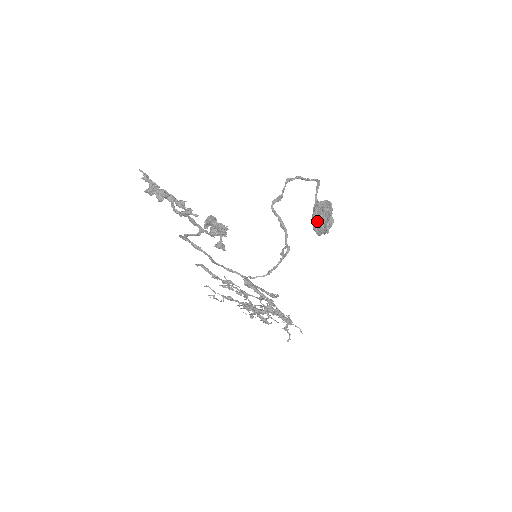
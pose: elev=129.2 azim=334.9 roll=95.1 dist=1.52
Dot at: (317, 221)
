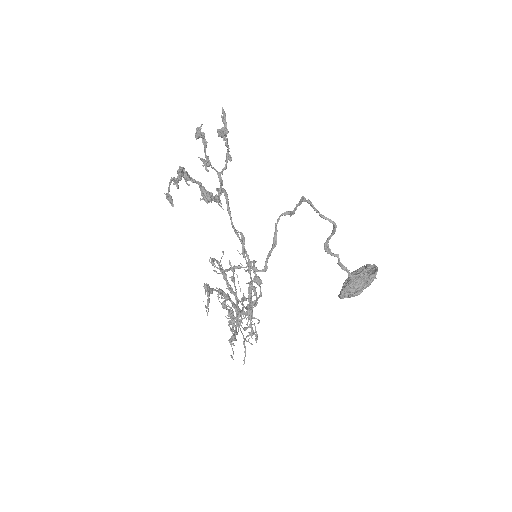
Dot at: occluded
